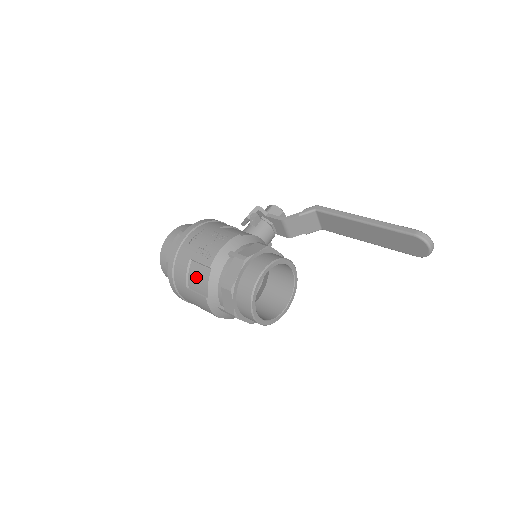
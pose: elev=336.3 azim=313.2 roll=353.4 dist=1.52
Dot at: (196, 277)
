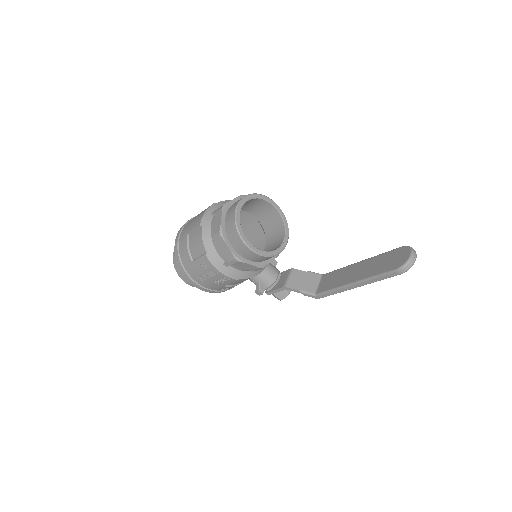
Dot at: occluded
